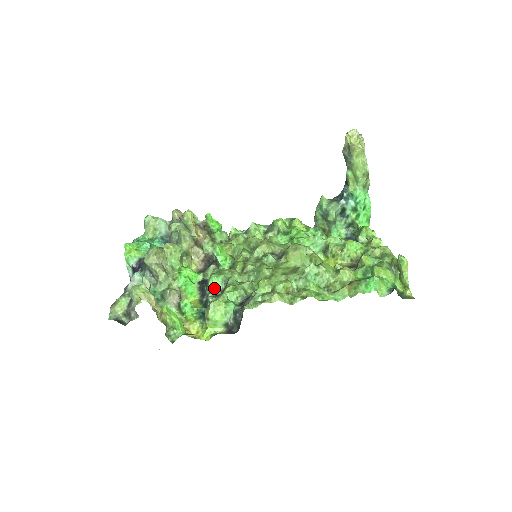
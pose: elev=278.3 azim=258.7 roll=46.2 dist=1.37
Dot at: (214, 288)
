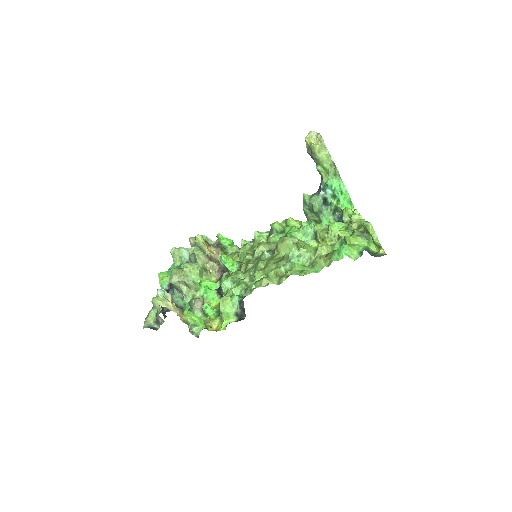
Dot at: (226, 289)
